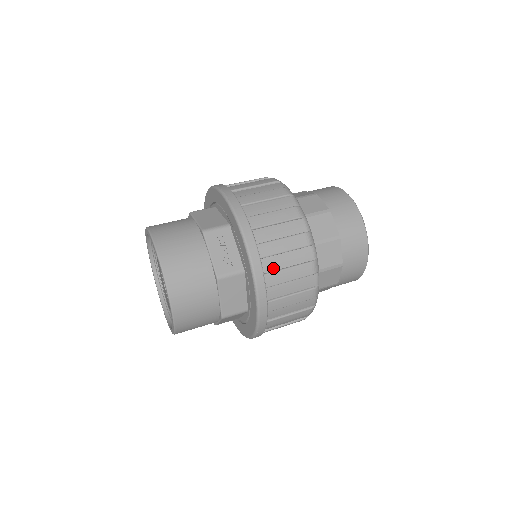
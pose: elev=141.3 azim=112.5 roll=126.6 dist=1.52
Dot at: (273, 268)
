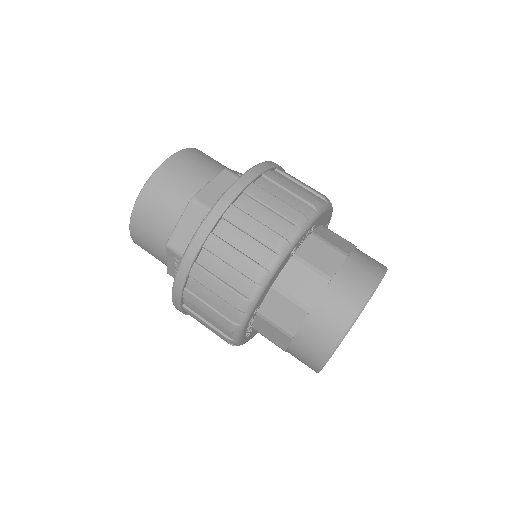
Dot at: occluded
